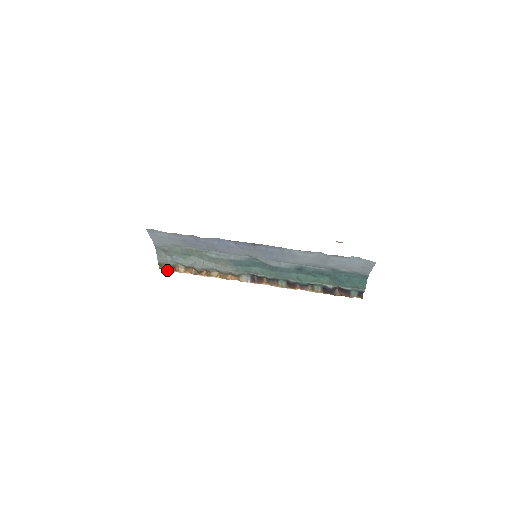
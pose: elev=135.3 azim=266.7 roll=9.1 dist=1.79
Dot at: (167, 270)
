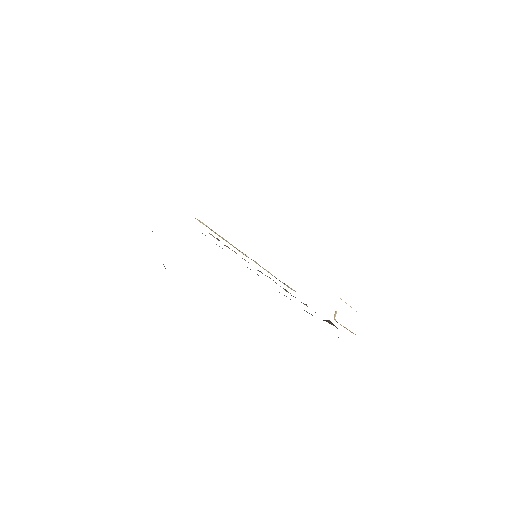
Dot at: occluded
